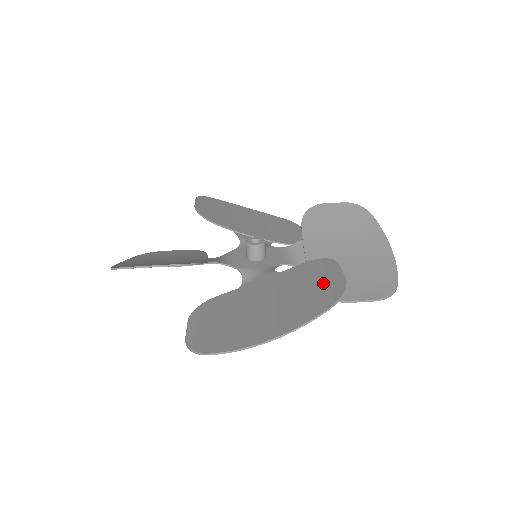
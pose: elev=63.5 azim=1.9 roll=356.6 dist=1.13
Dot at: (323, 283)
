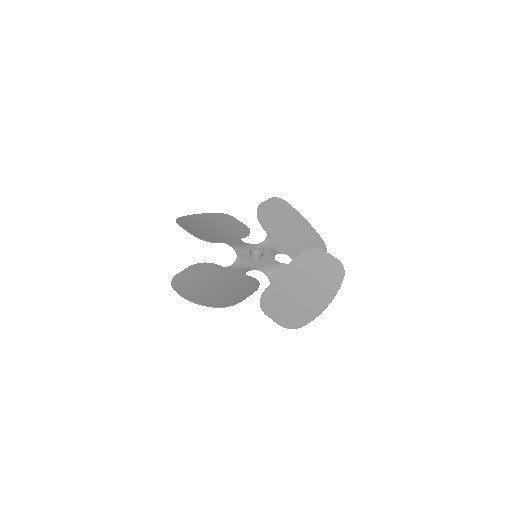
Dot at: (326, 265)
